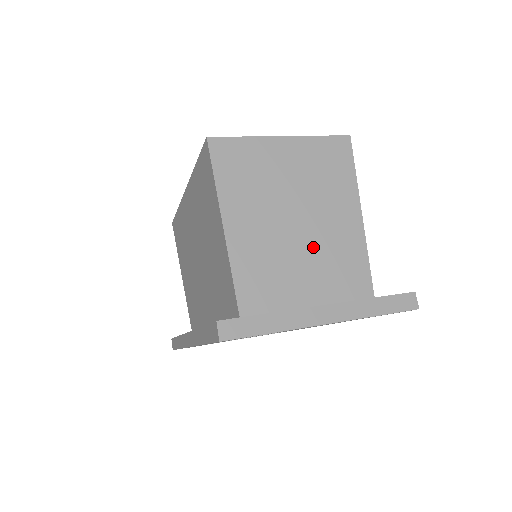
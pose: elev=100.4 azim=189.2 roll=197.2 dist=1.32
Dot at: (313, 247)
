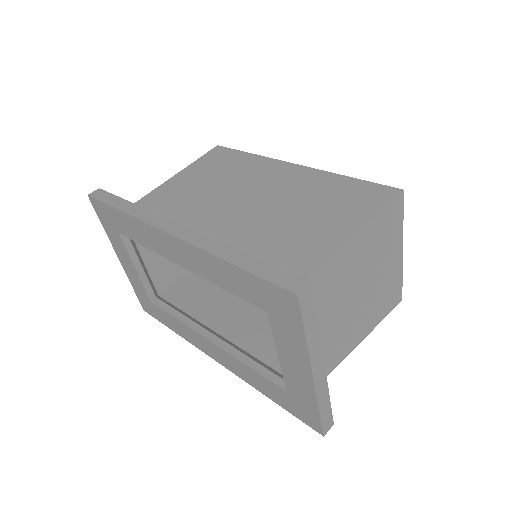
Dot at: (340, 321)
